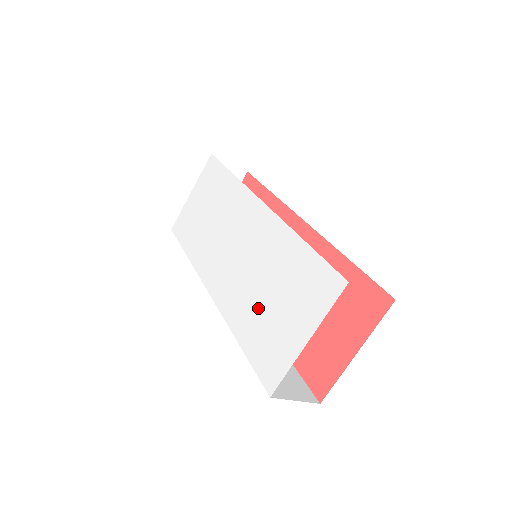
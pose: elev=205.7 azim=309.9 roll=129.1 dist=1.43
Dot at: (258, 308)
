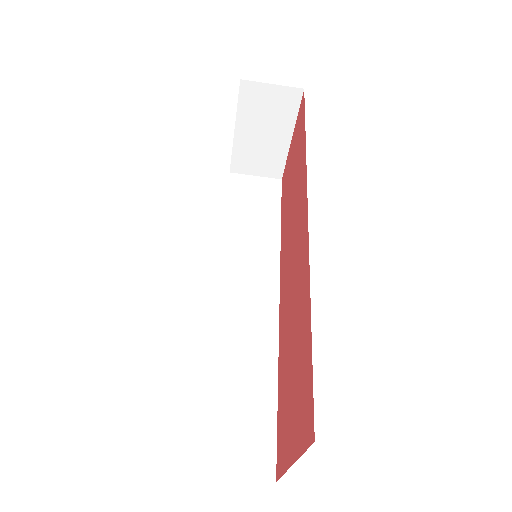
Dot at: occluded
